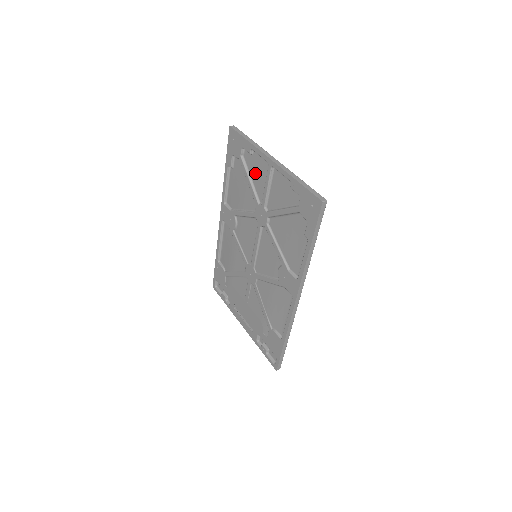
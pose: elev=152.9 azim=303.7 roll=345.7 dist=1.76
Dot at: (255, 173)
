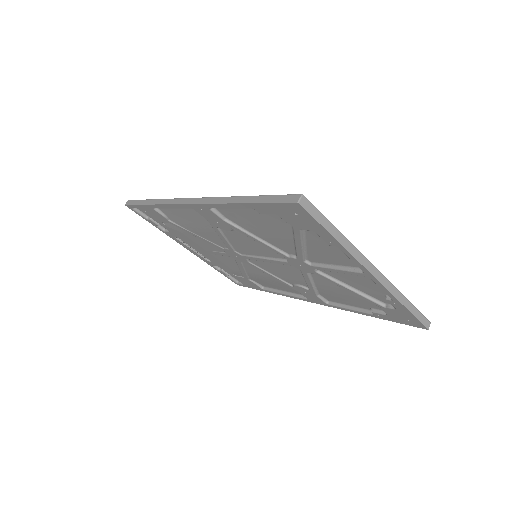
Dot at: (320, 250)
